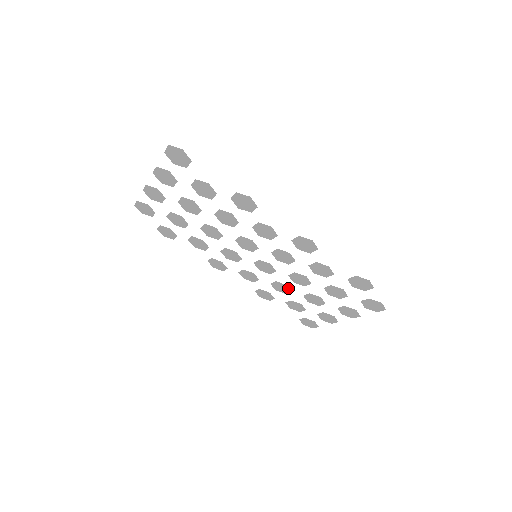
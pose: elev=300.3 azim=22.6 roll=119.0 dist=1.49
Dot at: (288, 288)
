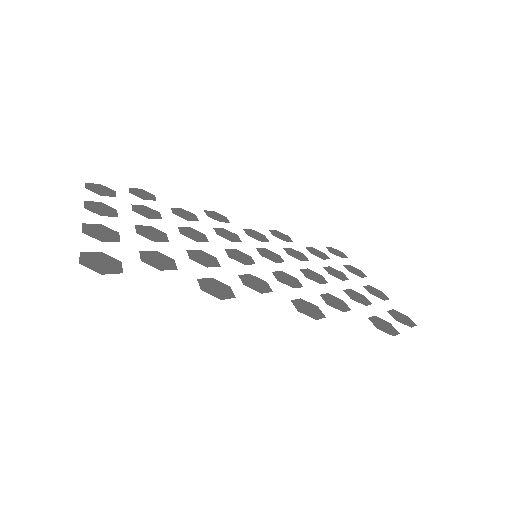
Dot at: (304, 260)
